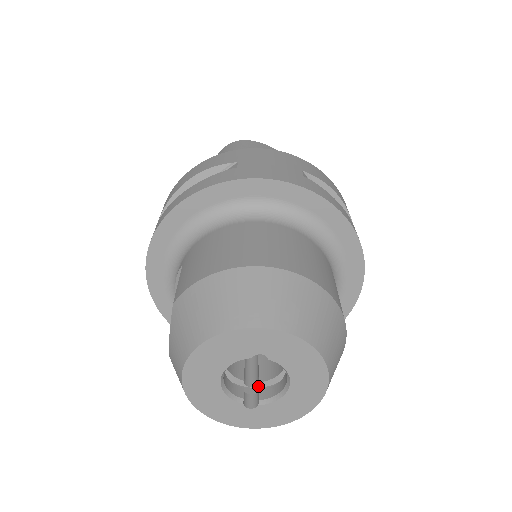
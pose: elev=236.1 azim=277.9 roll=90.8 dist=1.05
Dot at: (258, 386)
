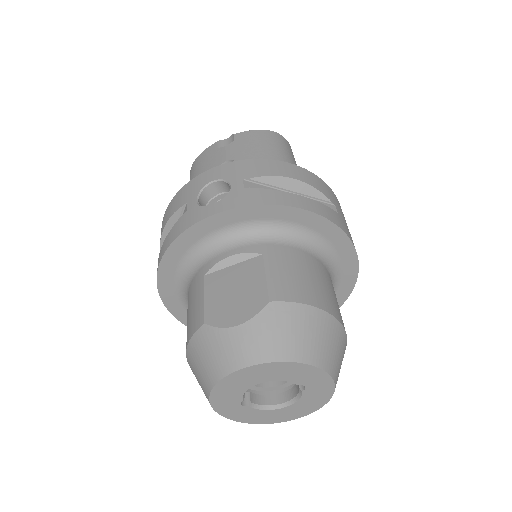
Dot at: occluded
